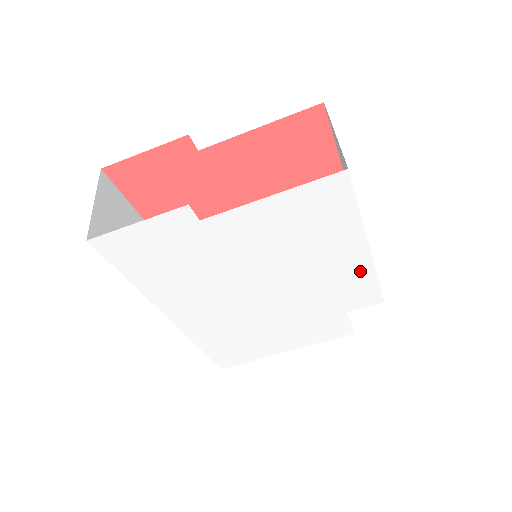
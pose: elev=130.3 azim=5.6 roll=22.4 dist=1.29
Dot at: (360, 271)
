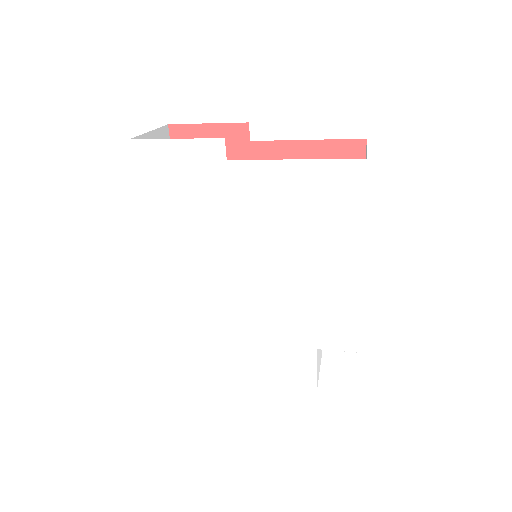
Dot at: (345, 294)
